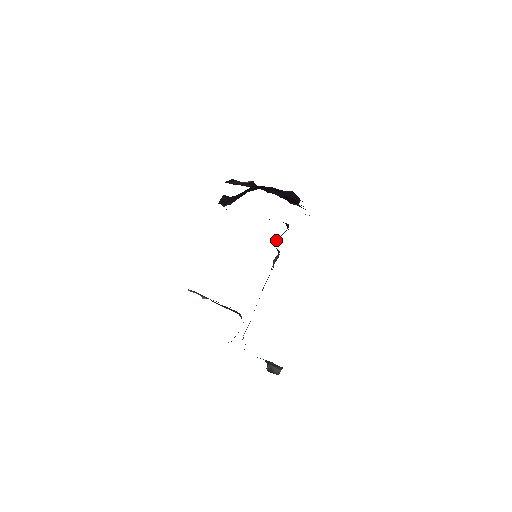
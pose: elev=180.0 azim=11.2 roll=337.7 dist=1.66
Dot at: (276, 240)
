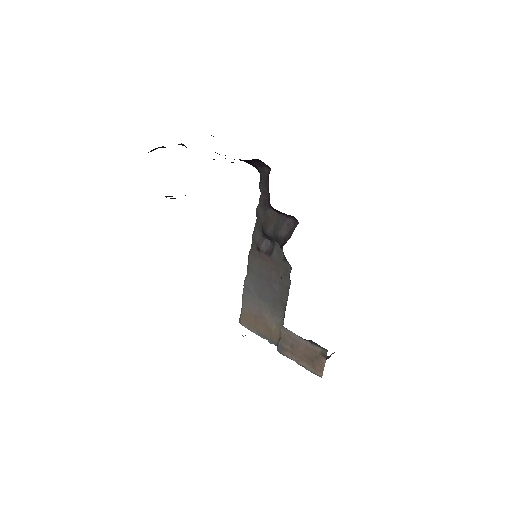
Dot at: (278, 234)
